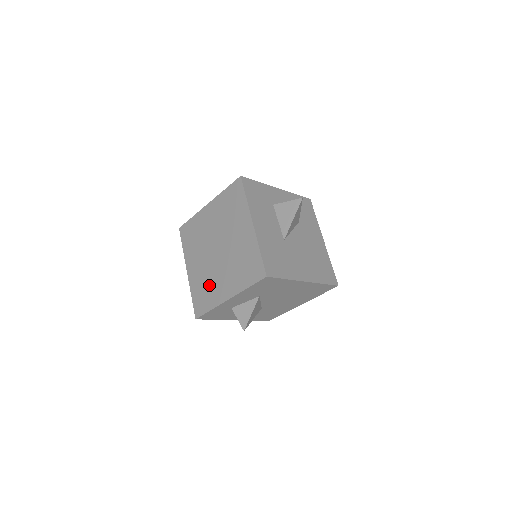
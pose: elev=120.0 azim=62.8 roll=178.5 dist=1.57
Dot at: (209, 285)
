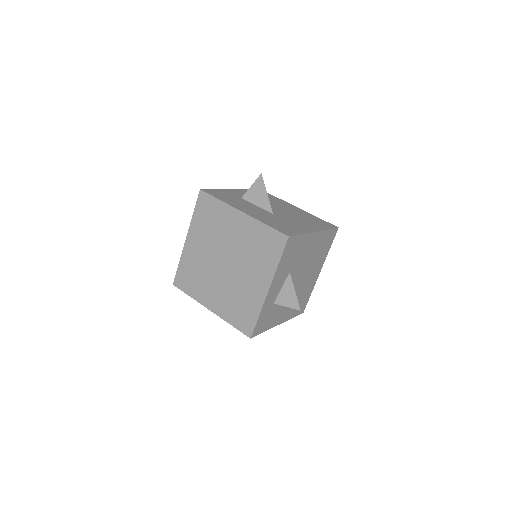
Dot at: (240, 298)
